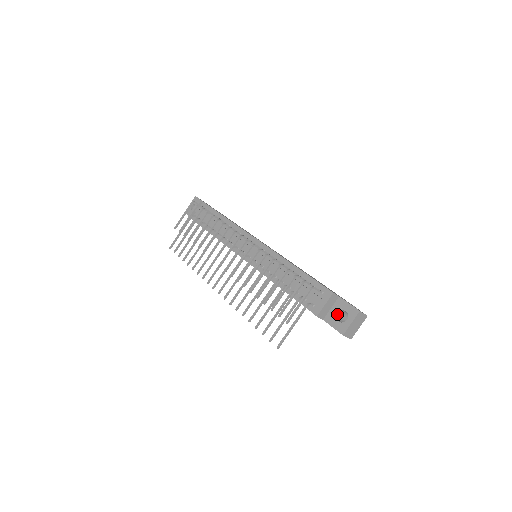
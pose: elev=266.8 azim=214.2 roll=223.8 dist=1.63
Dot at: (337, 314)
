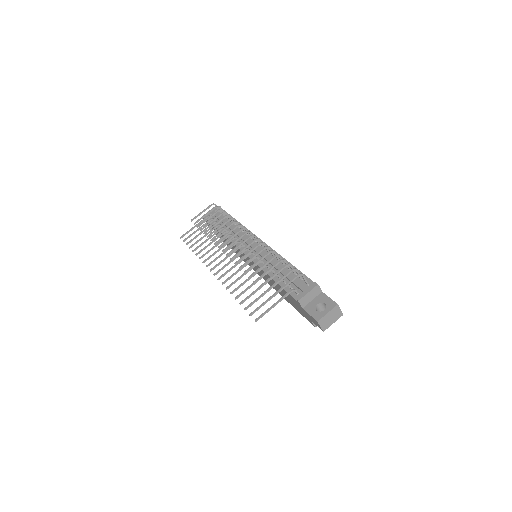
Dot at: (317, 305)
